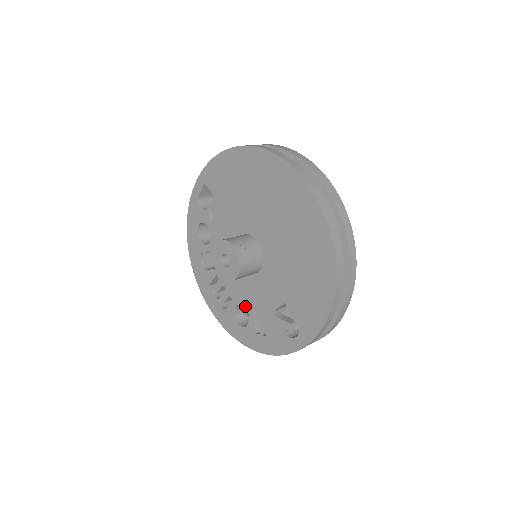
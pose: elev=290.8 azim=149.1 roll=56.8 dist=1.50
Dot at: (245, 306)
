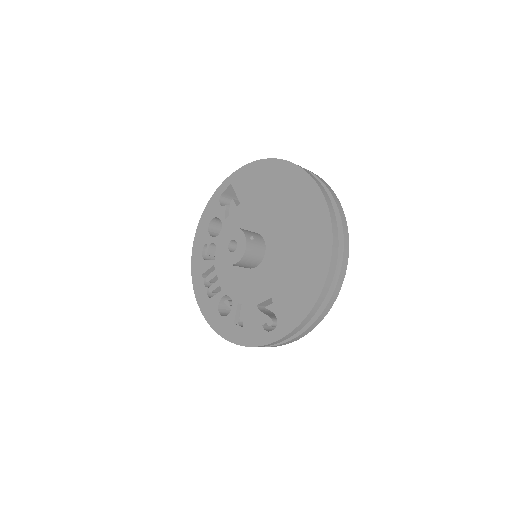
Dot at: (232, 297)
